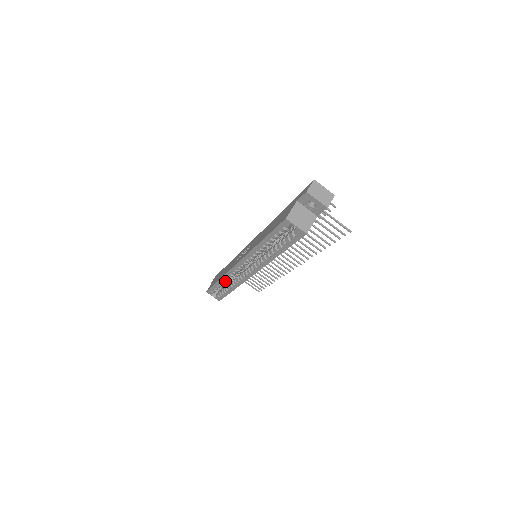
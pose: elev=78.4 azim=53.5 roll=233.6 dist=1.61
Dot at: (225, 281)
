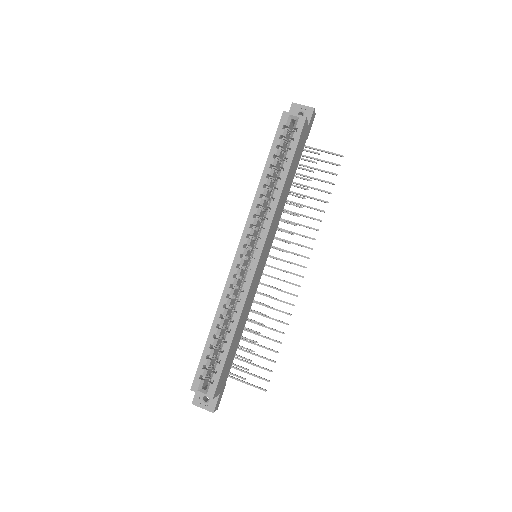
Dot at: (221, 318)
